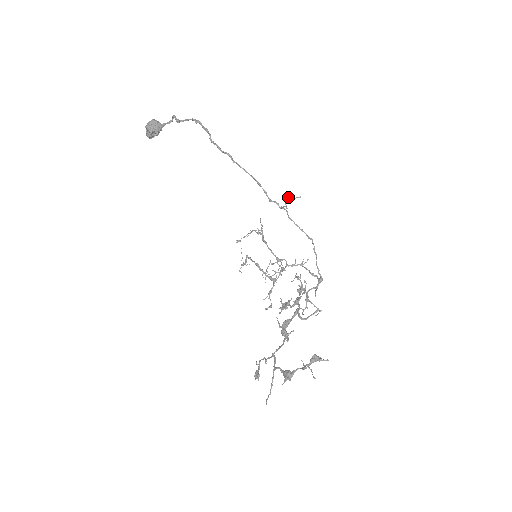
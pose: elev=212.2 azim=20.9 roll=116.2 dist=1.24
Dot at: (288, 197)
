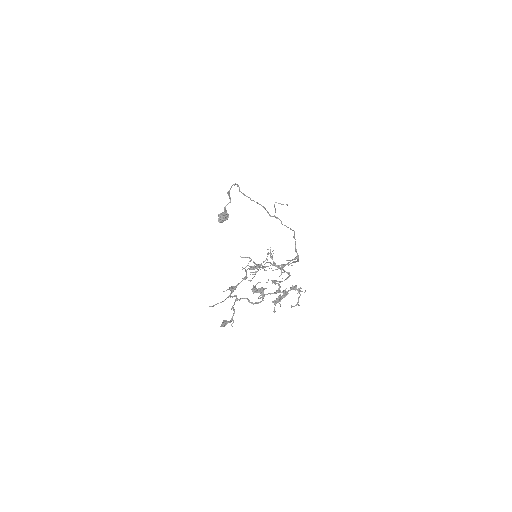
Dot at: (276, 202)
